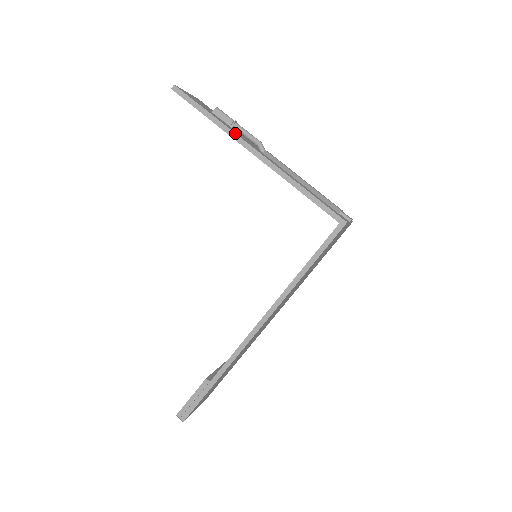
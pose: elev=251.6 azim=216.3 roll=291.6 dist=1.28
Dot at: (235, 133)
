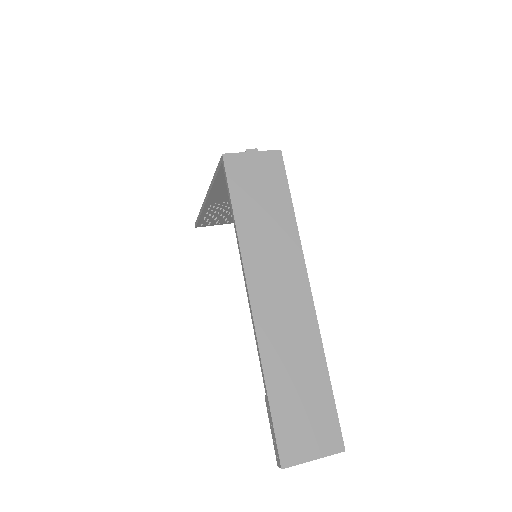
Dot at: (202, 204)
